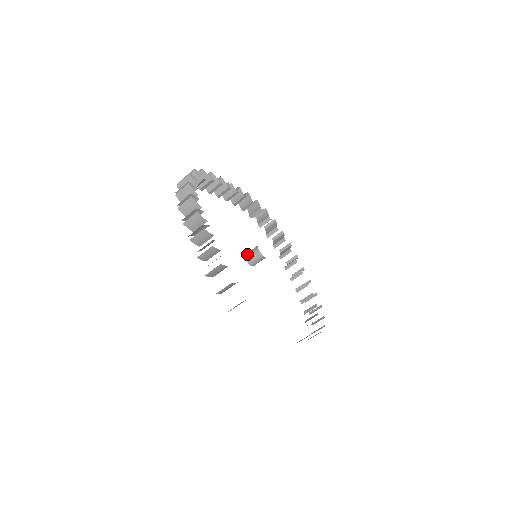
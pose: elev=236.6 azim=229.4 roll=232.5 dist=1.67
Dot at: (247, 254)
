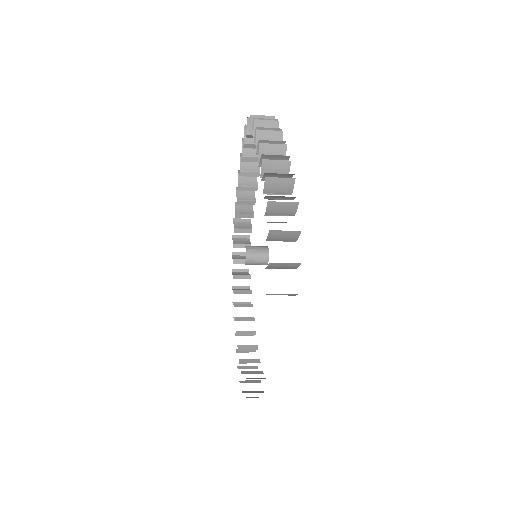
Dot at: (251, 258)
